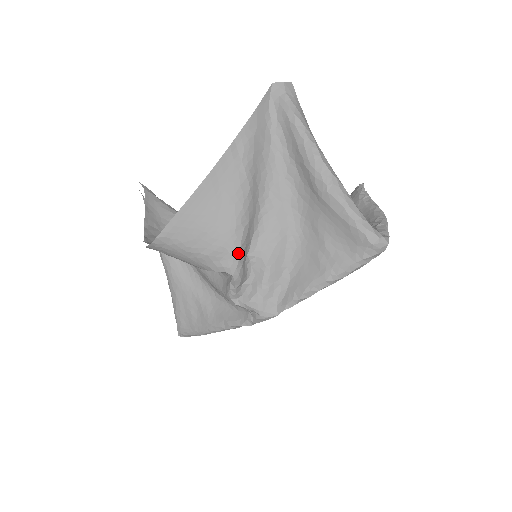
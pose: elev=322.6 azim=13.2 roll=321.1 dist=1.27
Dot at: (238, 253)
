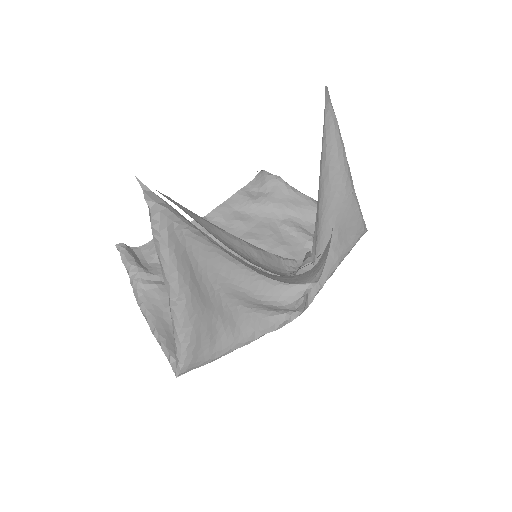
Dot at: occluded
